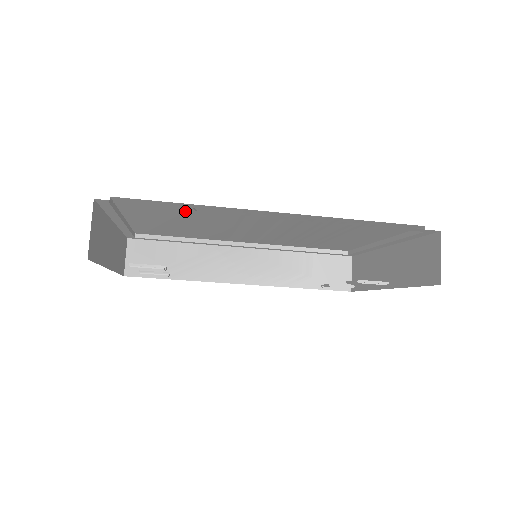
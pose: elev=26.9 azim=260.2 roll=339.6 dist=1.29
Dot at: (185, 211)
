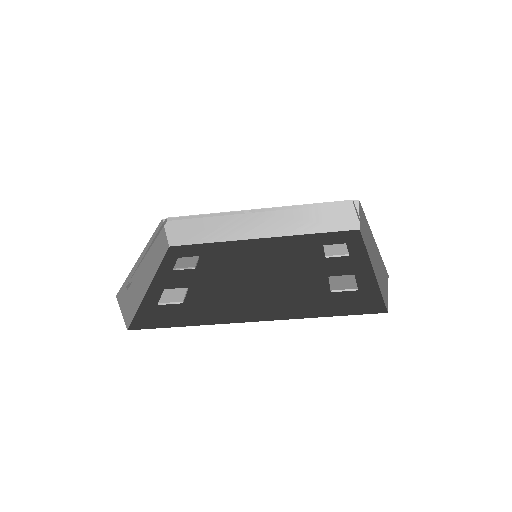
Dot at: occluded
